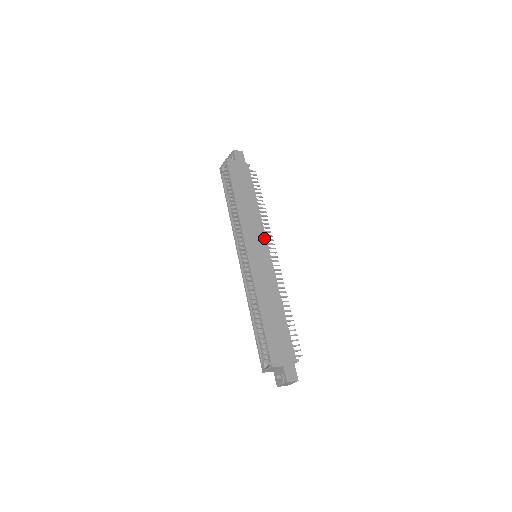
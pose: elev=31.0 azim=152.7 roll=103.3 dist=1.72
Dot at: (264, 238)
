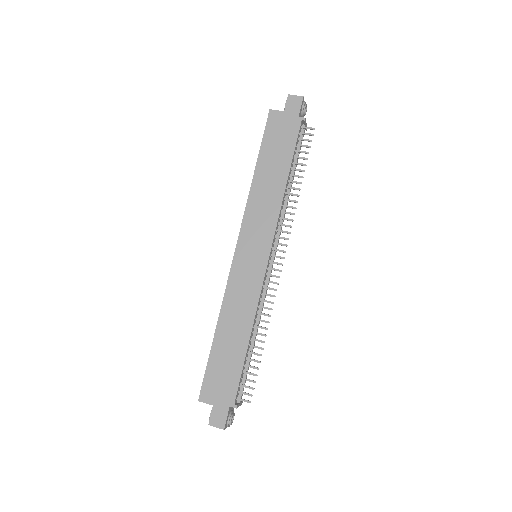
Dot at: (270, 235)
